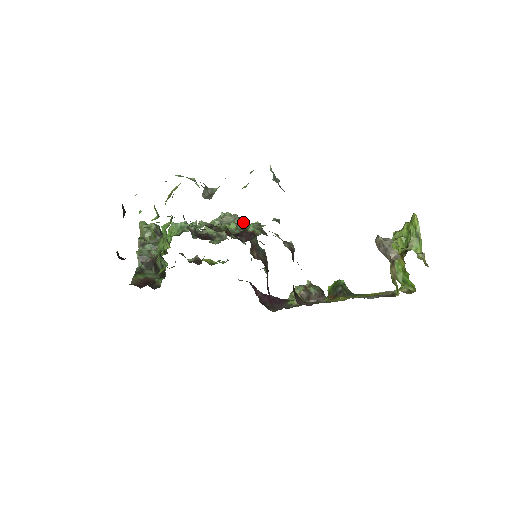
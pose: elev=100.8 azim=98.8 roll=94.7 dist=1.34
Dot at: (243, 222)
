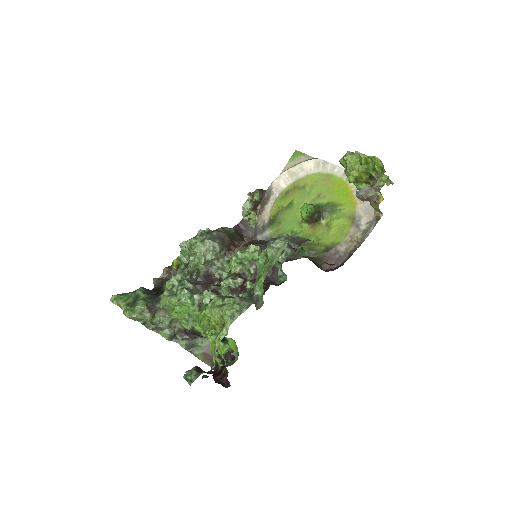
Dot at: (238, 253)
